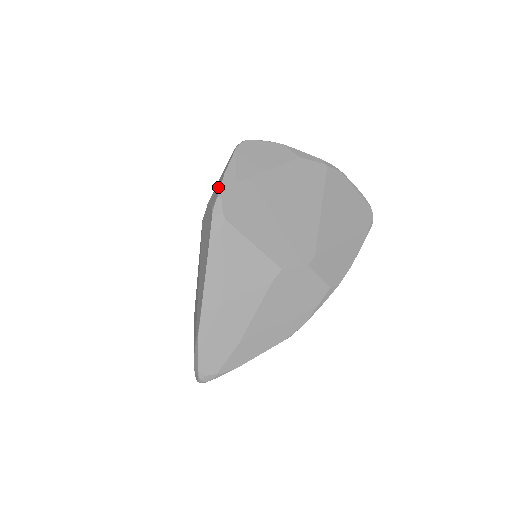
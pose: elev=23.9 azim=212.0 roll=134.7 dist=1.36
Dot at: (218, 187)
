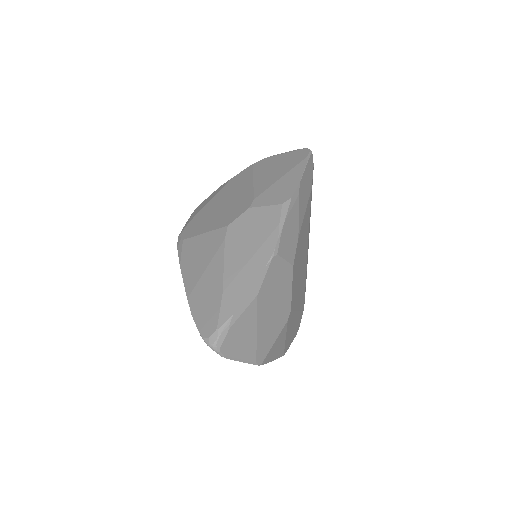
Dot at: occluded
